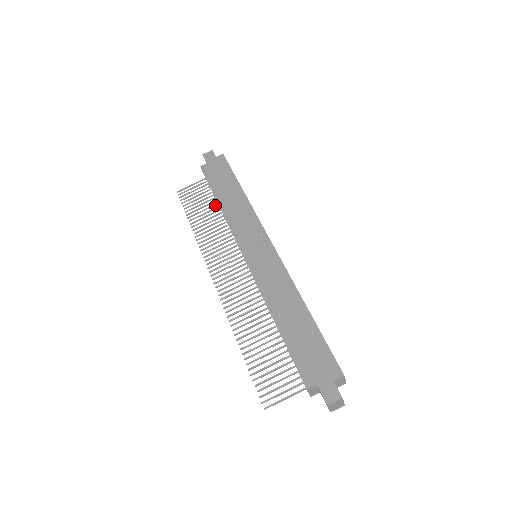
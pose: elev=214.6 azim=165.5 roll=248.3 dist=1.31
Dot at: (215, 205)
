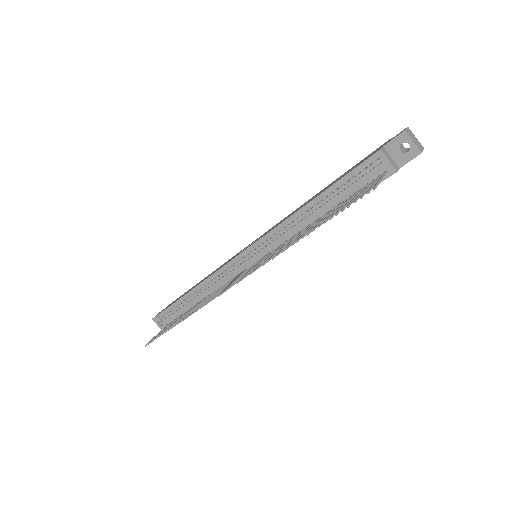
Dot at: occluded
